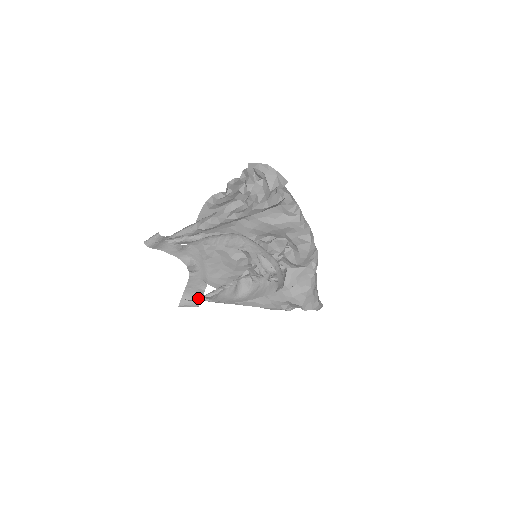
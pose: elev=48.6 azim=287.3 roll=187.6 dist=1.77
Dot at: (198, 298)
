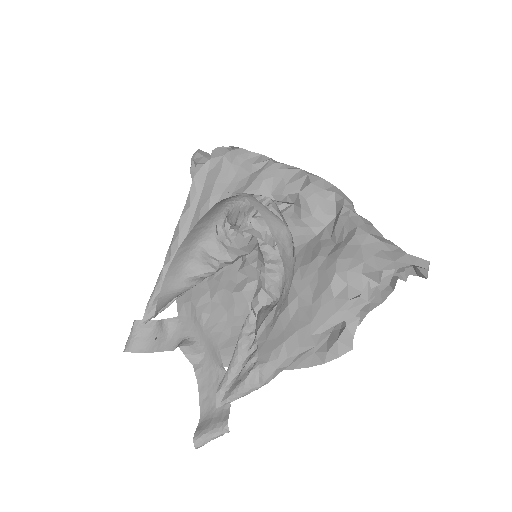
Dot at: (216, 401)
